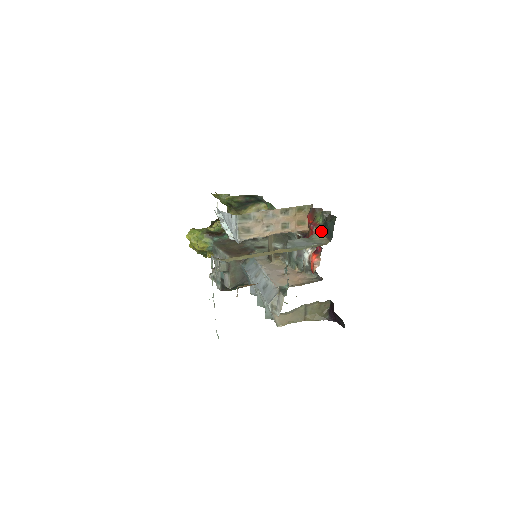
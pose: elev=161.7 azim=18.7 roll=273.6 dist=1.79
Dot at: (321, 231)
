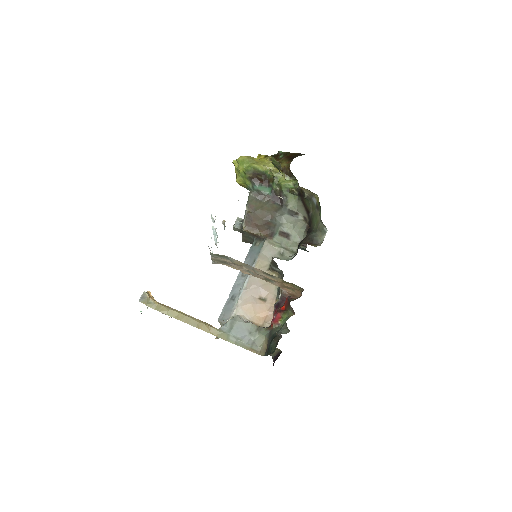
Dot at: (270, 335)
